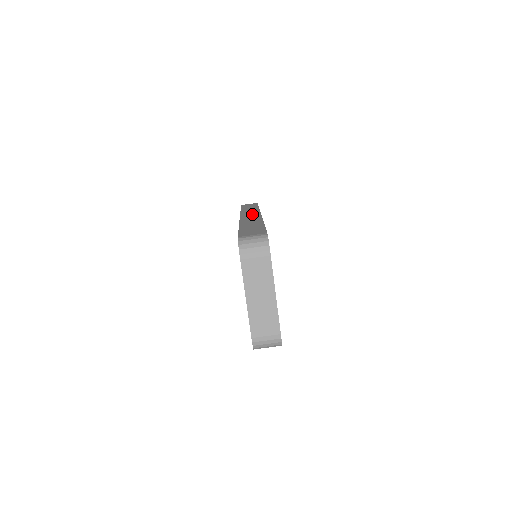
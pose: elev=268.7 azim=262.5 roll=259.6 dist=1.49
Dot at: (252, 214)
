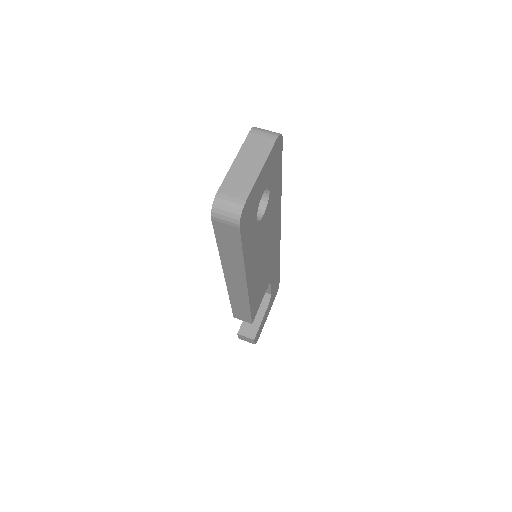
Dot at: occluded
